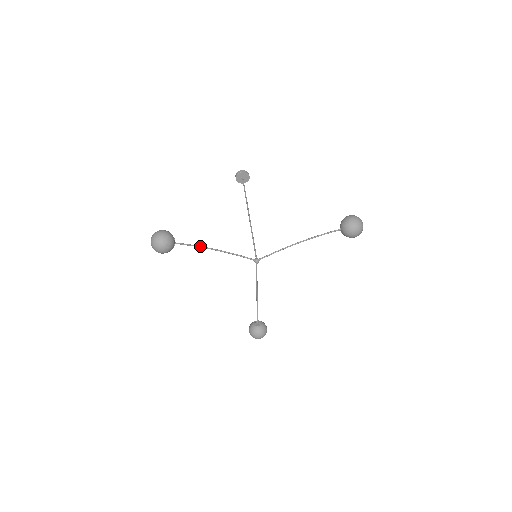
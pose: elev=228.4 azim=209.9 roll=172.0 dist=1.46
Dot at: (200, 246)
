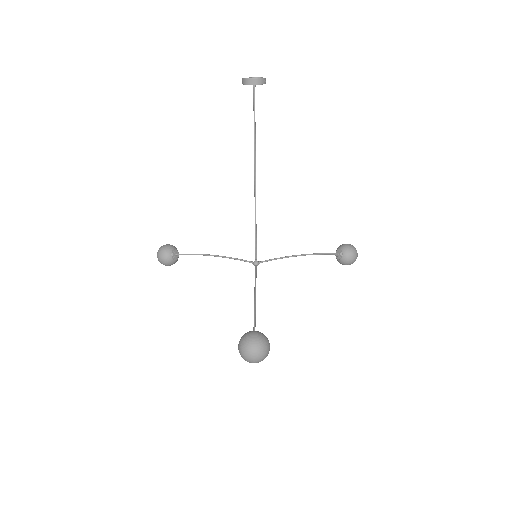
Dot at: occluded
